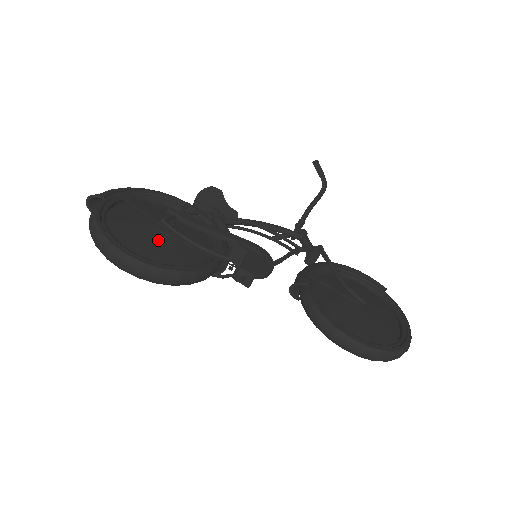
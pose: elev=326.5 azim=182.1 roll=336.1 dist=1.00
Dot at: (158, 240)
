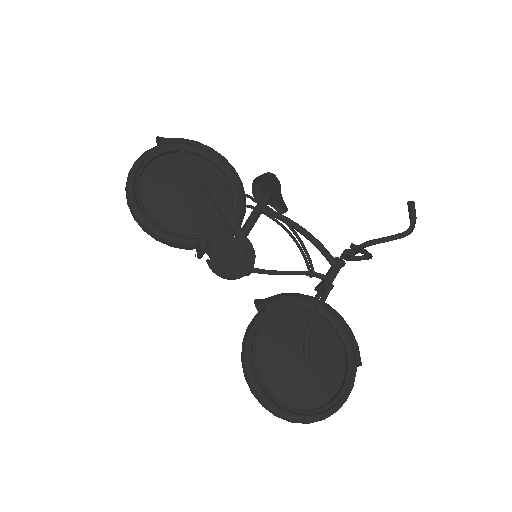
Dot at: (173, 199)
